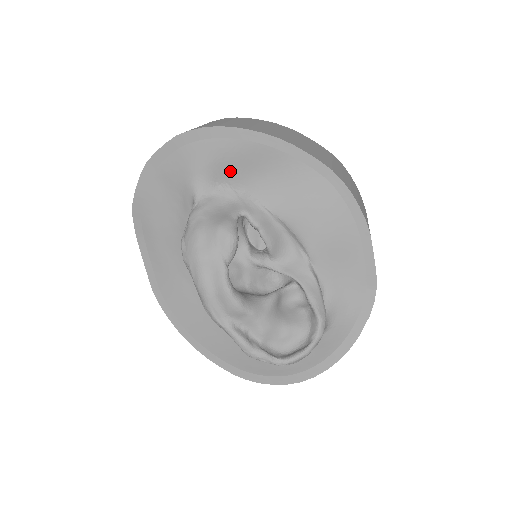
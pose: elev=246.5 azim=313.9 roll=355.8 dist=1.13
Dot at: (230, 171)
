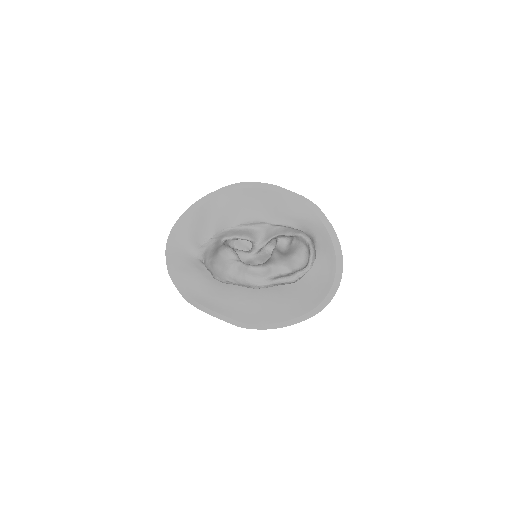
Dot at: (199, 234)
